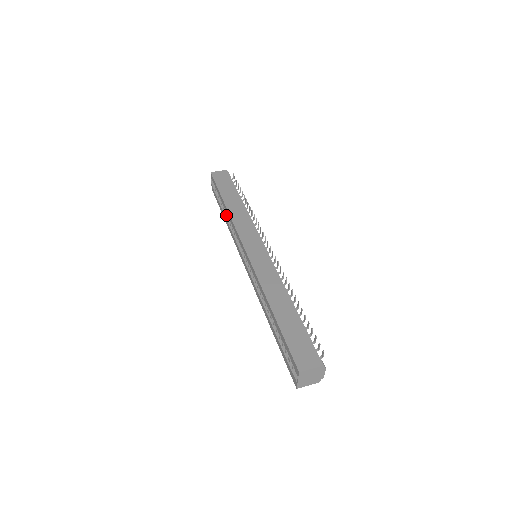
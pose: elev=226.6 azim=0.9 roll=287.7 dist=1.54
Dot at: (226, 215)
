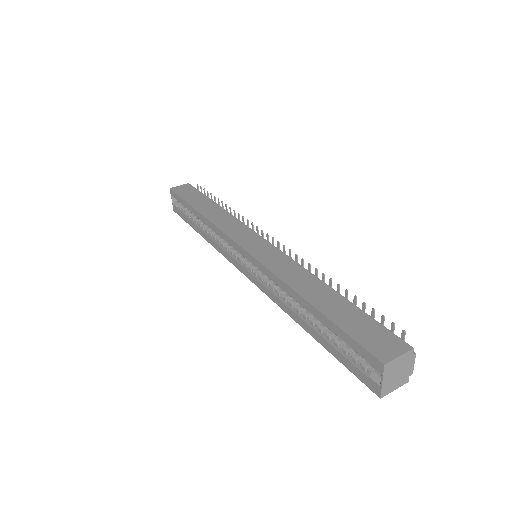
Dot at: (201, 227)
